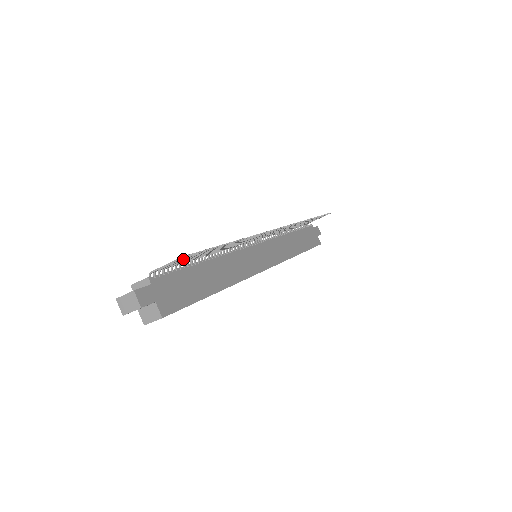
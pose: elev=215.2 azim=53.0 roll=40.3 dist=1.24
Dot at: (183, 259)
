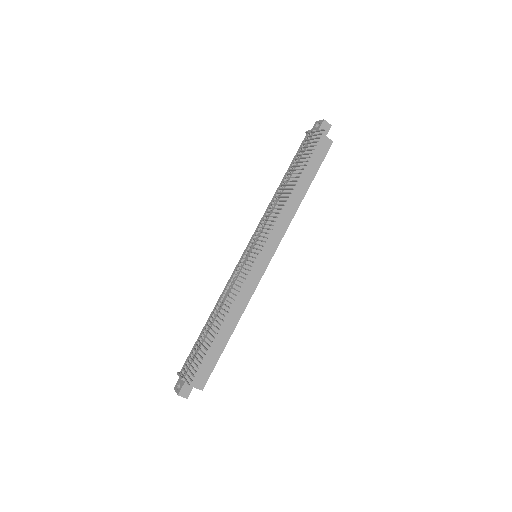
Dot at: (191, 374)
